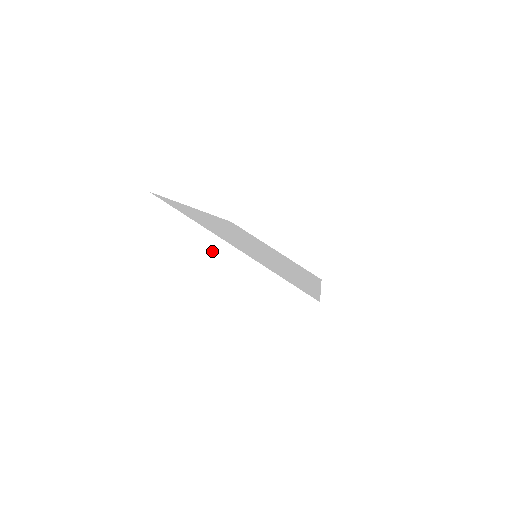
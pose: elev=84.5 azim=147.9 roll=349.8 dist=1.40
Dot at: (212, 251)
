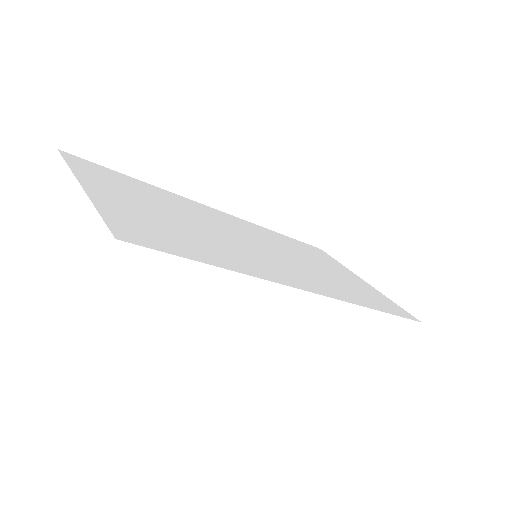
Dot at: (70, 196)
